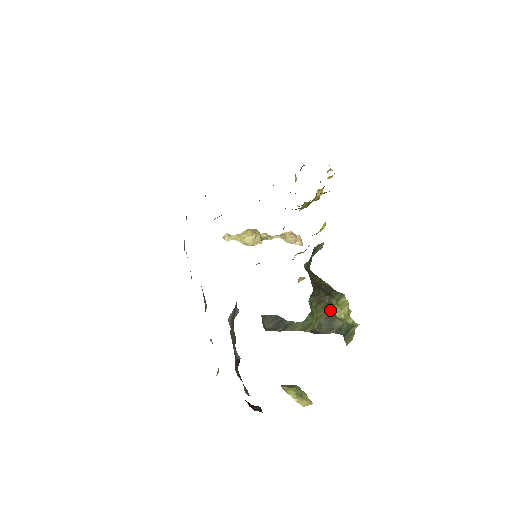
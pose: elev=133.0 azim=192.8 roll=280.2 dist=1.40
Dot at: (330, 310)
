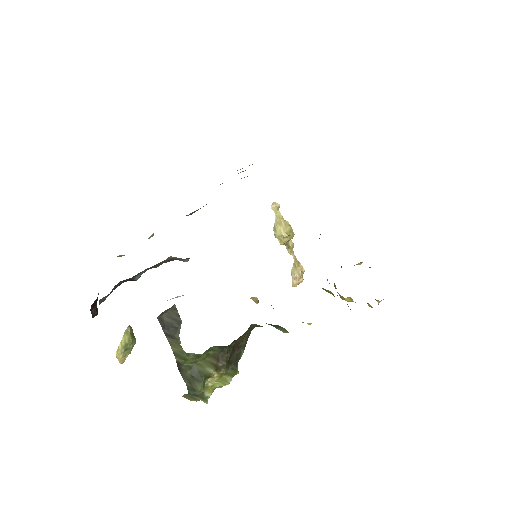
Dot at: (211, 372)
